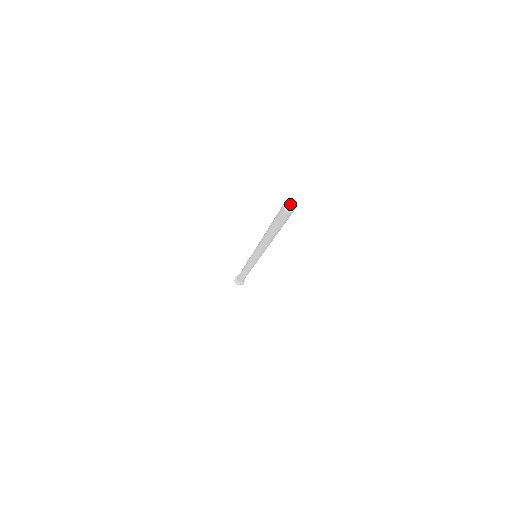
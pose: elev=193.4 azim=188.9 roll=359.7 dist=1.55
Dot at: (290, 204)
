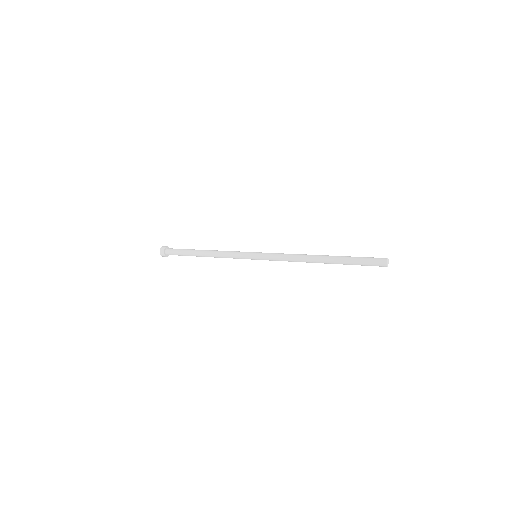
Dot at: (388, 261)
